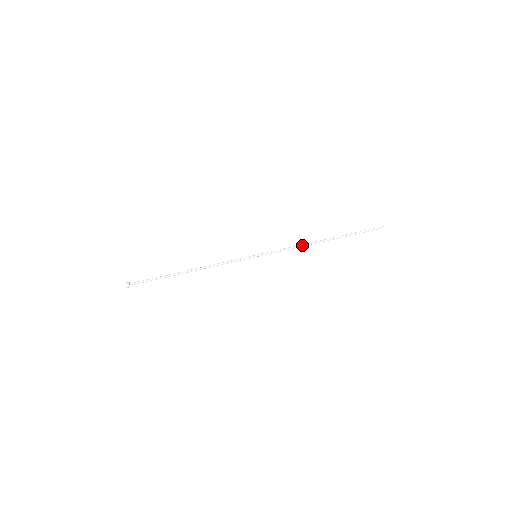
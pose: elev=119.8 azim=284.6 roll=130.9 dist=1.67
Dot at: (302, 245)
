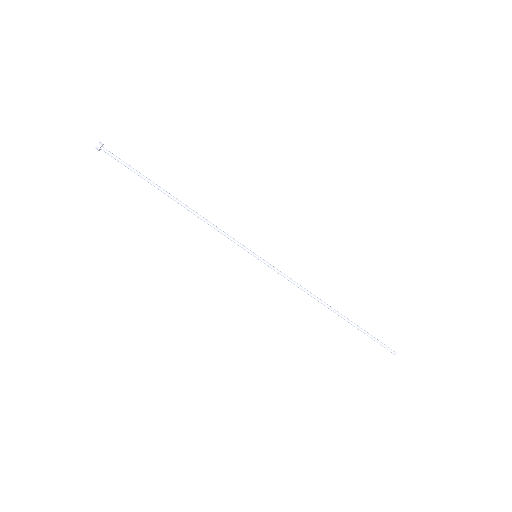
Dot at: occluded
